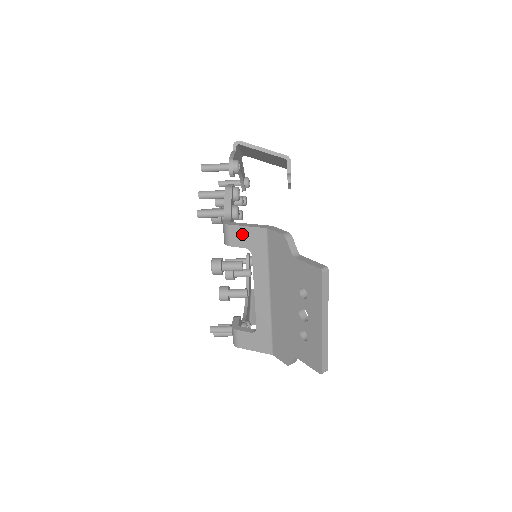
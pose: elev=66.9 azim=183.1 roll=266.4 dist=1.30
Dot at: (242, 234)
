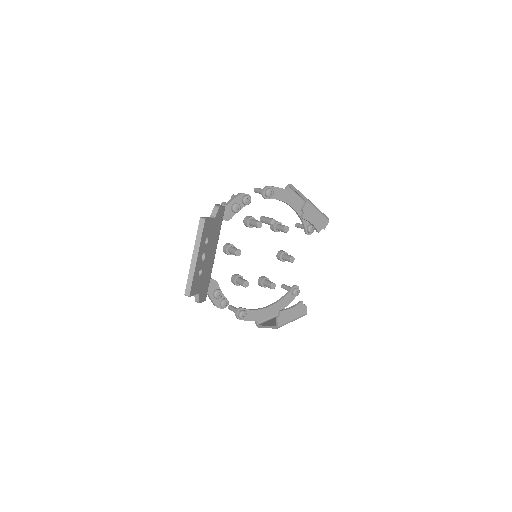
Dot at: occluded
